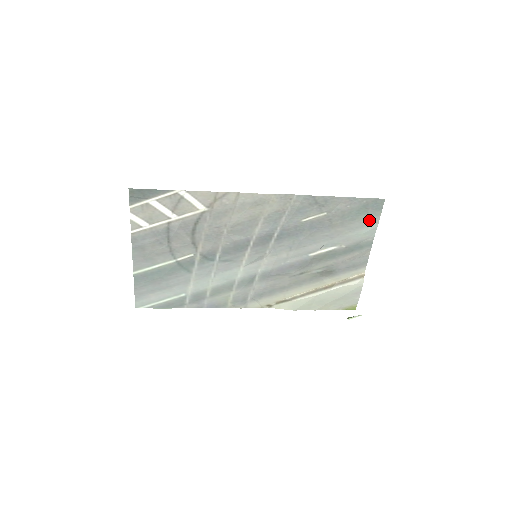
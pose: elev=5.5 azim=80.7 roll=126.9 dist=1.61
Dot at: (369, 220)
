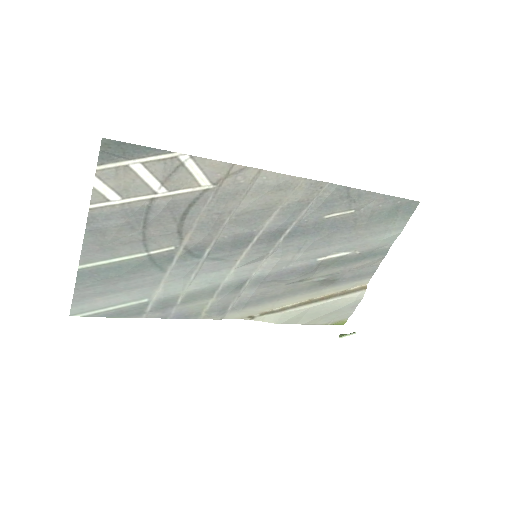
Dot at: (395, 224)
